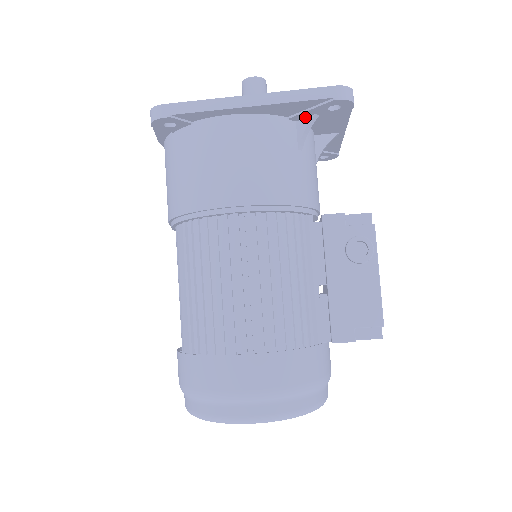
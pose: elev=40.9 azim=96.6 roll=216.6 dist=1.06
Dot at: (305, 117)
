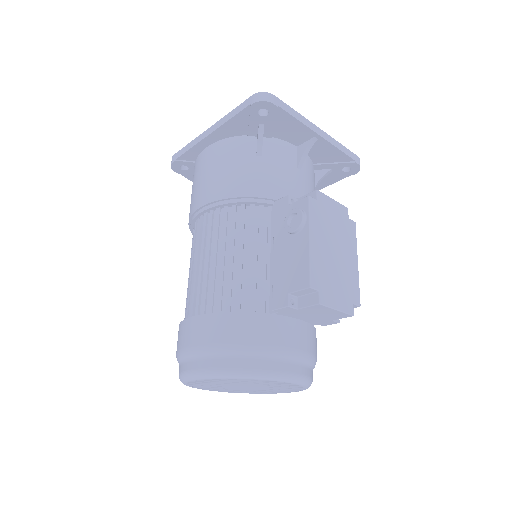
Dot at: (257, 130)
